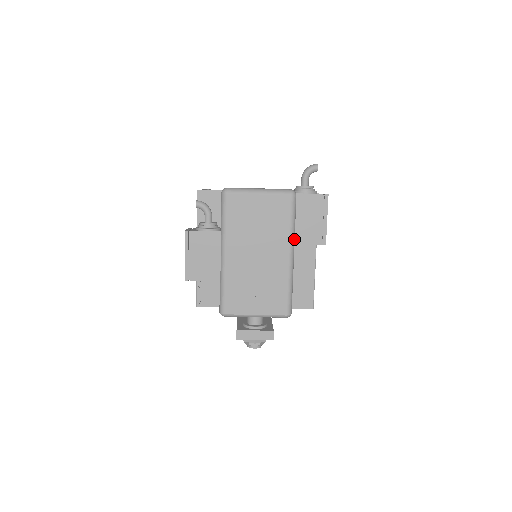
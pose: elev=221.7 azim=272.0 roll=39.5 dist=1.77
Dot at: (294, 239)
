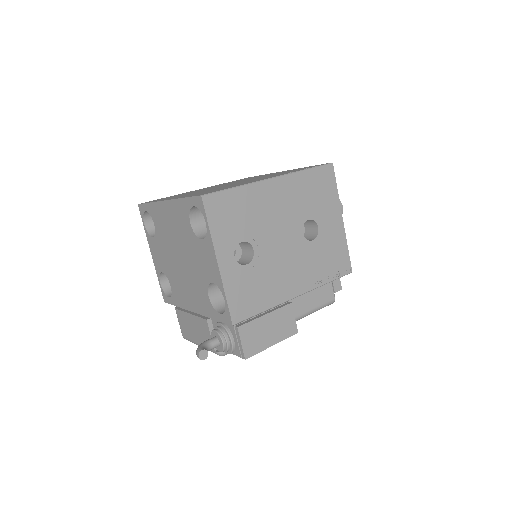
Dot at: occluded
